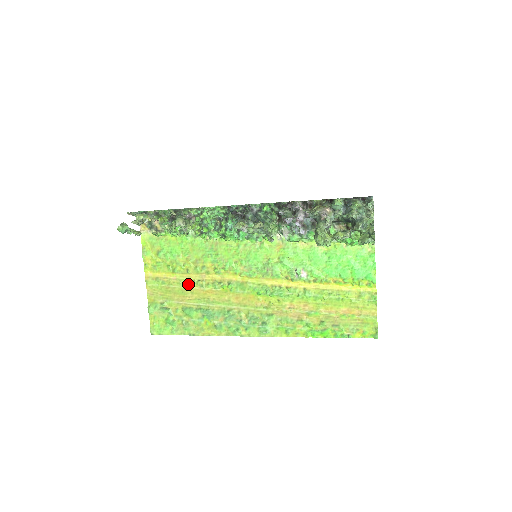
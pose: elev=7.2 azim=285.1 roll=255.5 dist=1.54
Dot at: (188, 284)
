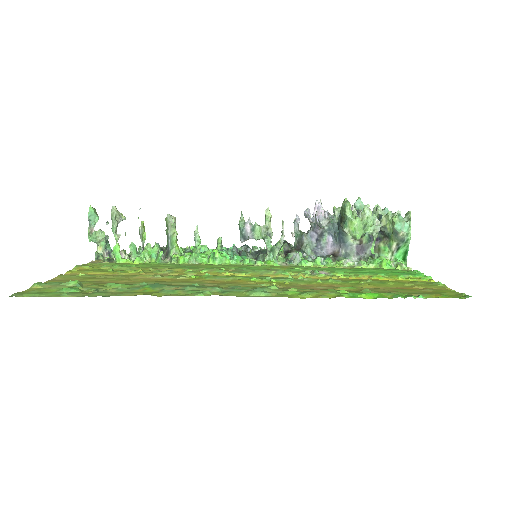
Dot at: (134, 276)
